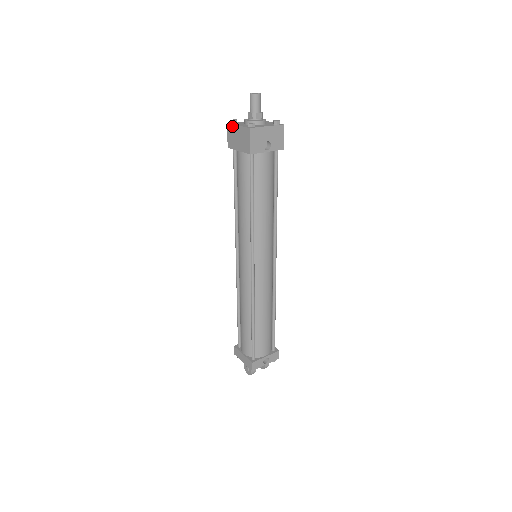
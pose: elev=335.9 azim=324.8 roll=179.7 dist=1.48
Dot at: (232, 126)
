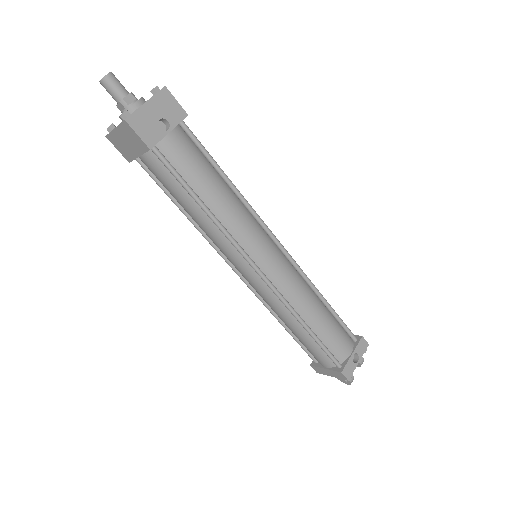
Dot at: (111, 135)
